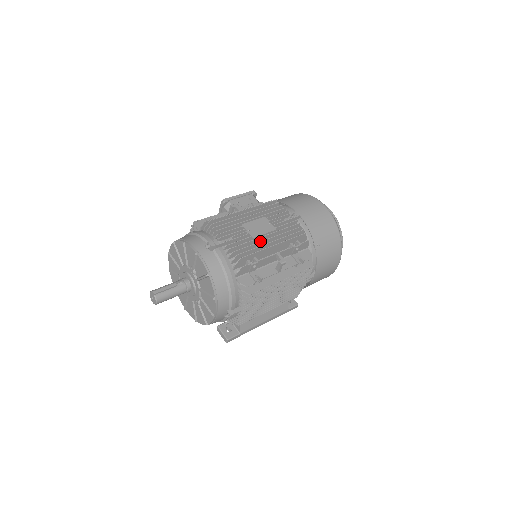
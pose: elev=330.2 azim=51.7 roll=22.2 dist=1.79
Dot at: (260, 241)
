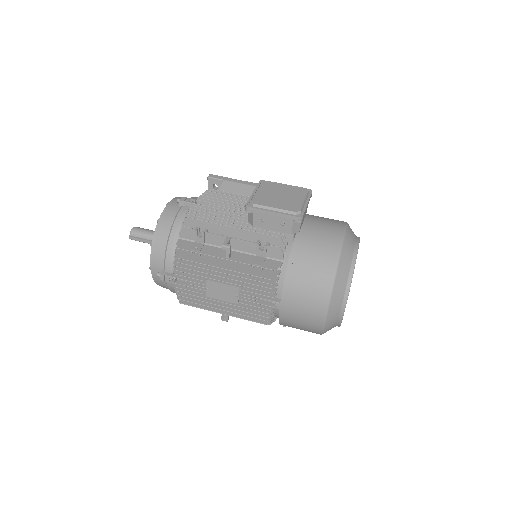
Dot at: (210, 303)
